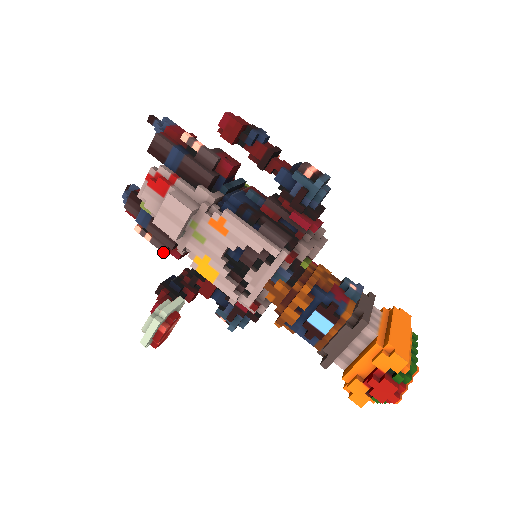
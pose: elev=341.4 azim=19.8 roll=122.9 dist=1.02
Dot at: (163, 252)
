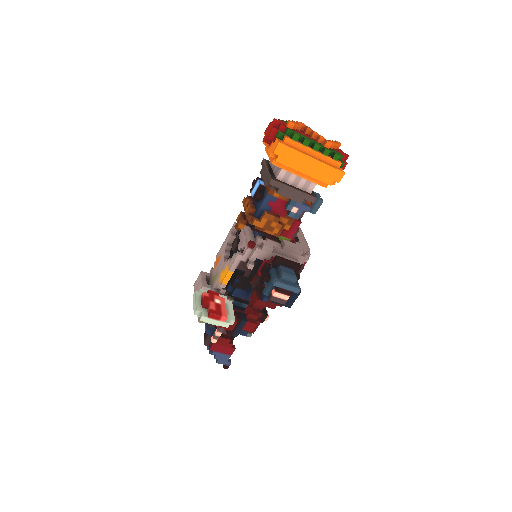
Dot at: occluded
